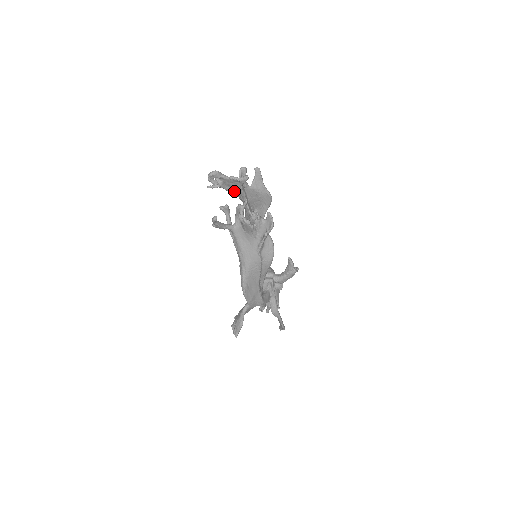
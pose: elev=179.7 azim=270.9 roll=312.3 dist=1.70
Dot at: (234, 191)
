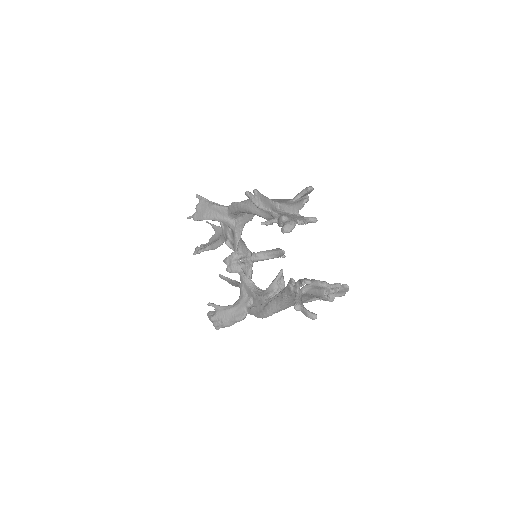
Dot at: occluded
